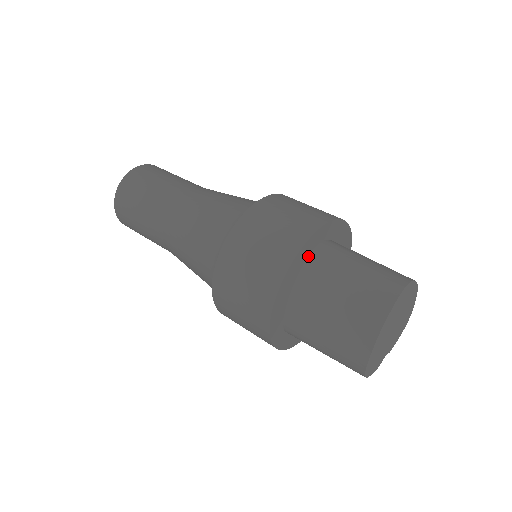
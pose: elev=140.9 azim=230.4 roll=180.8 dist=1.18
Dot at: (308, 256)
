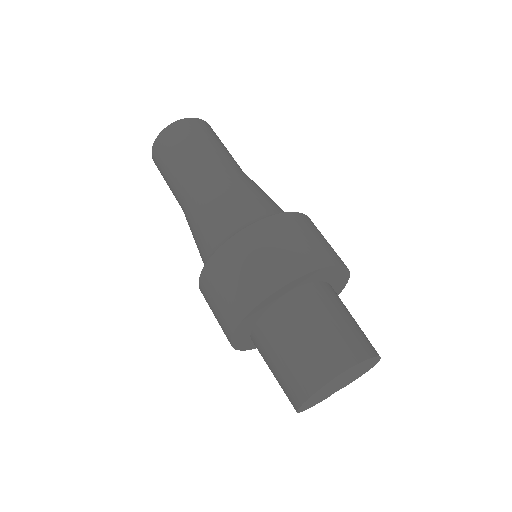
Dot at: (276, 300)
